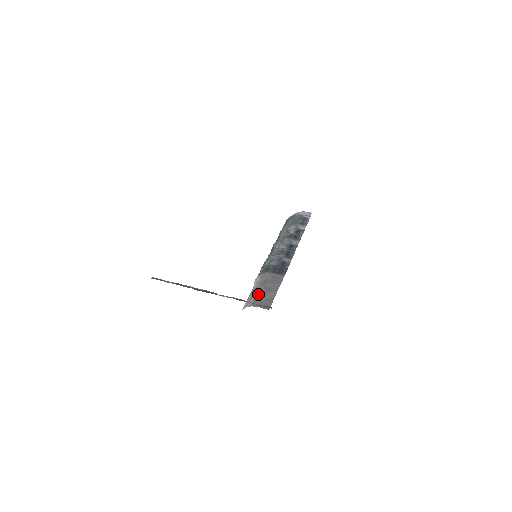
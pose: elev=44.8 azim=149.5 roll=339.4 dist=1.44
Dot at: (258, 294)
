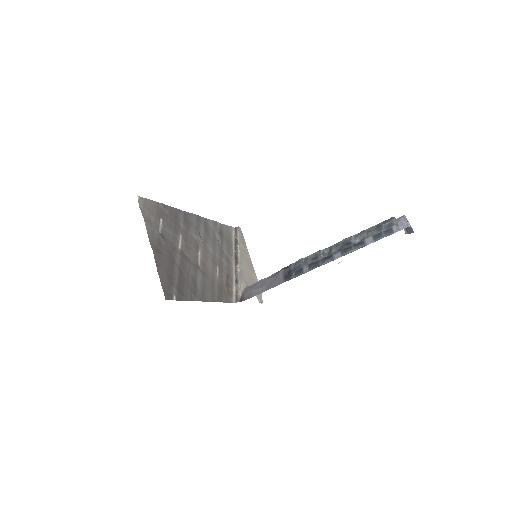
Dot at: (257, 283)
